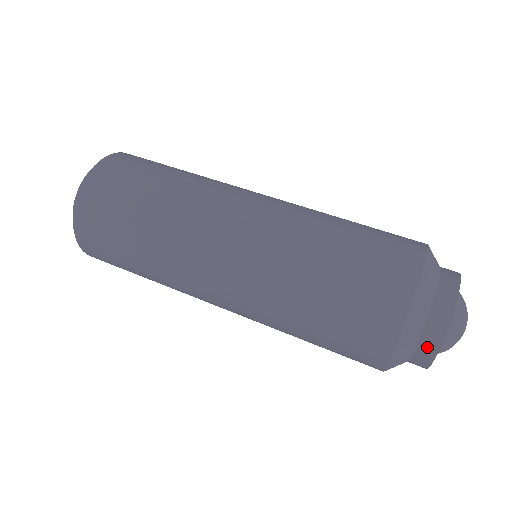
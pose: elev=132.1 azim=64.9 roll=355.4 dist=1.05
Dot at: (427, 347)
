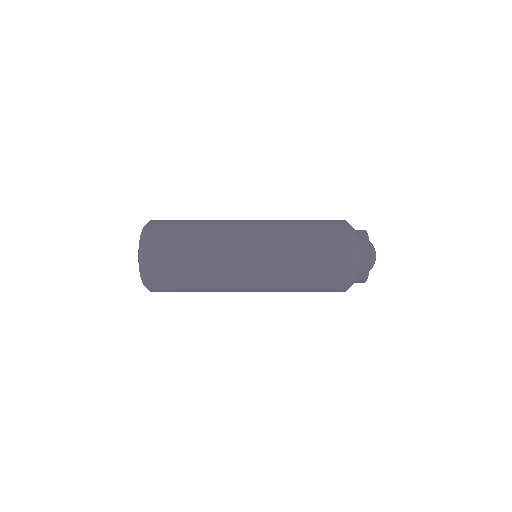
Dot at: (363, 275)
